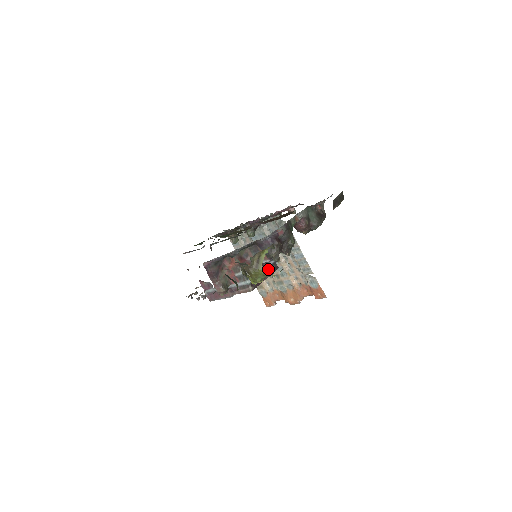
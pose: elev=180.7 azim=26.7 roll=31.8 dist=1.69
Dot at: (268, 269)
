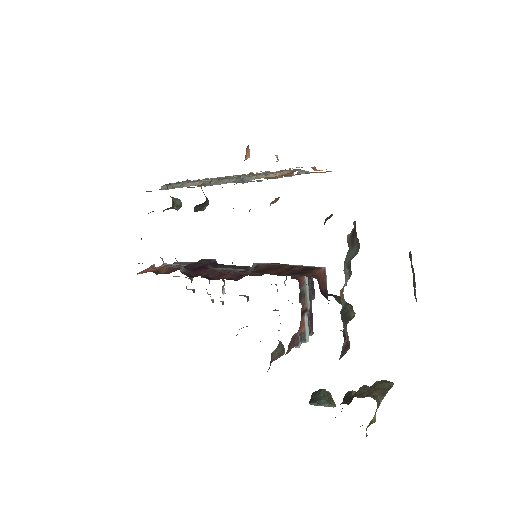
Dot at: (309, 300)
